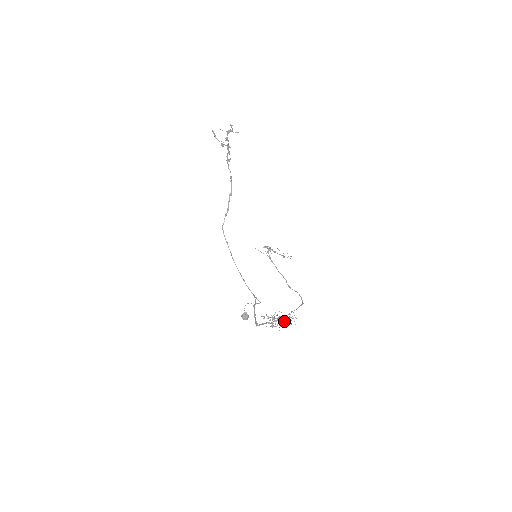
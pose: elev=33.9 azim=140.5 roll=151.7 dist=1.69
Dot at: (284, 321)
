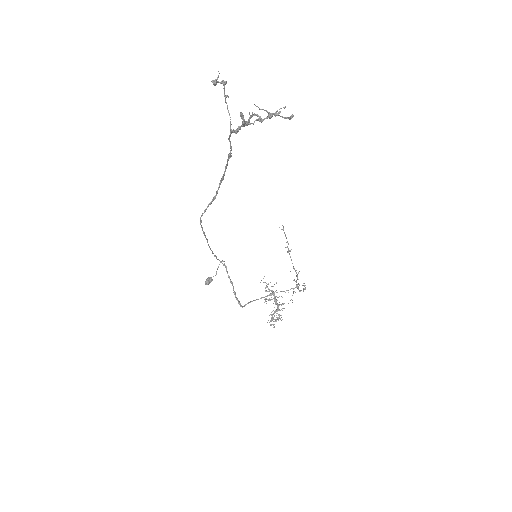
Dot at: occluded
